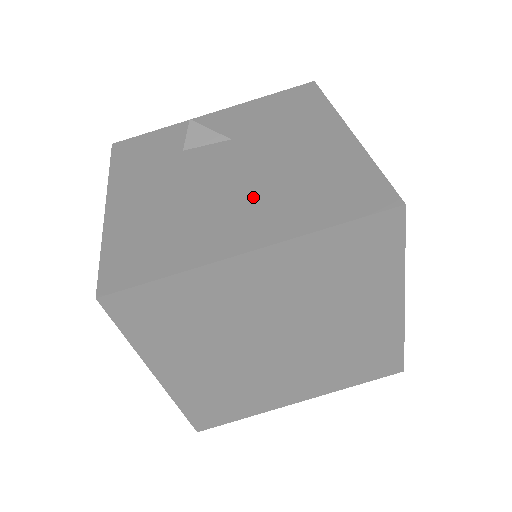
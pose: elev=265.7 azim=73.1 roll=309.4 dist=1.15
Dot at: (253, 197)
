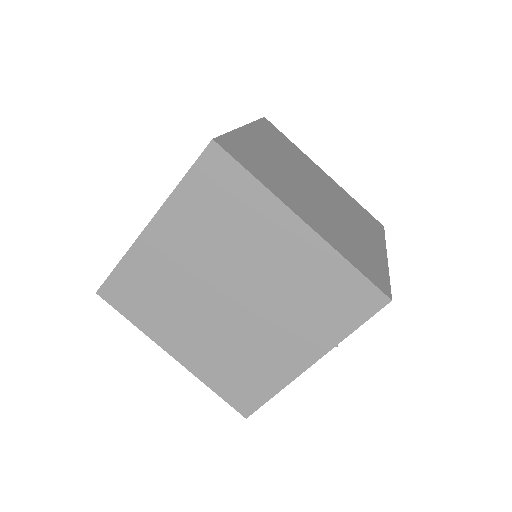
Dot at: occluded
